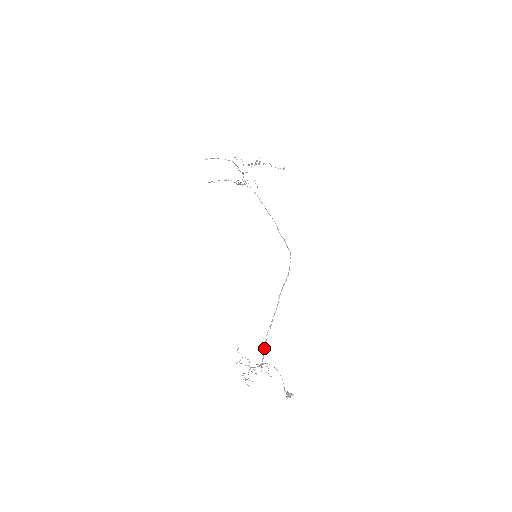
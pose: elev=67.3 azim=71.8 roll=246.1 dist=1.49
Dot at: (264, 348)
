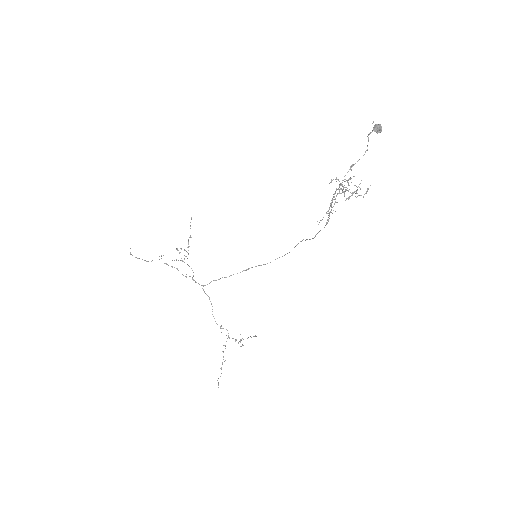
Dot at: (332, 198)
